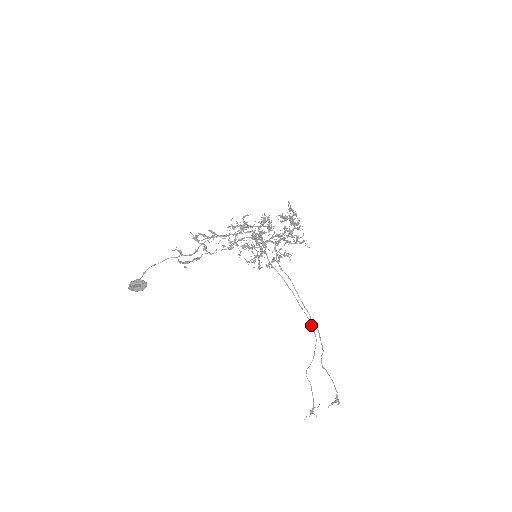
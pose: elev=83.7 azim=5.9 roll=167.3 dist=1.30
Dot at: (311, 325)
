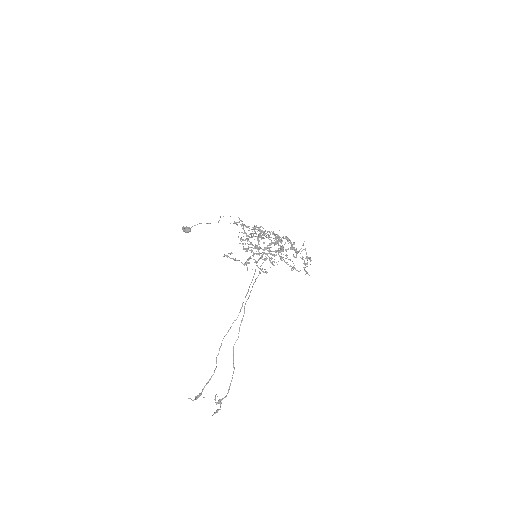
Dot at: occluded
